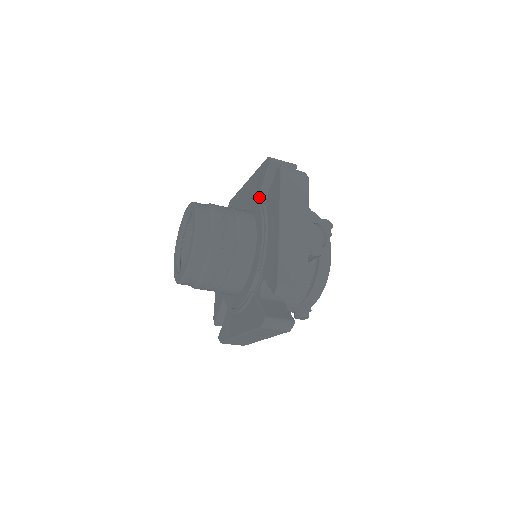
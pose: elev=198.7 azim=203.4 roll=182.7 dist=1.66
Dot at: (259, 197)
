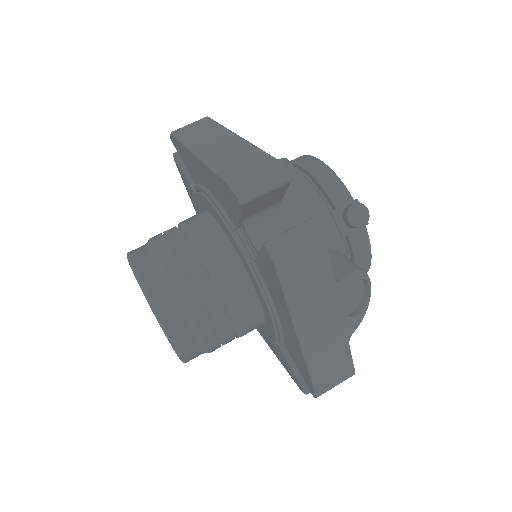
Dot at: (237, 227)
